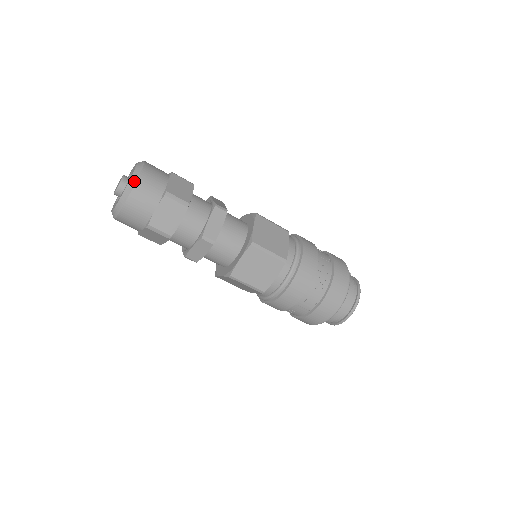
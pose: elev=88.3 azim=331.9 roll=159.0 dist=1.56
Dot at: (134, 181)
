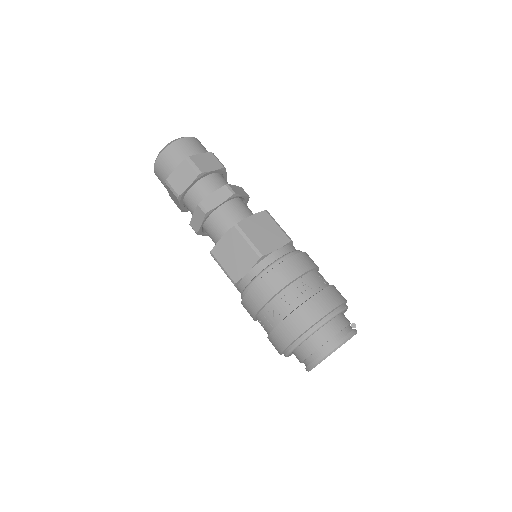
Dot at: (171, 143)
